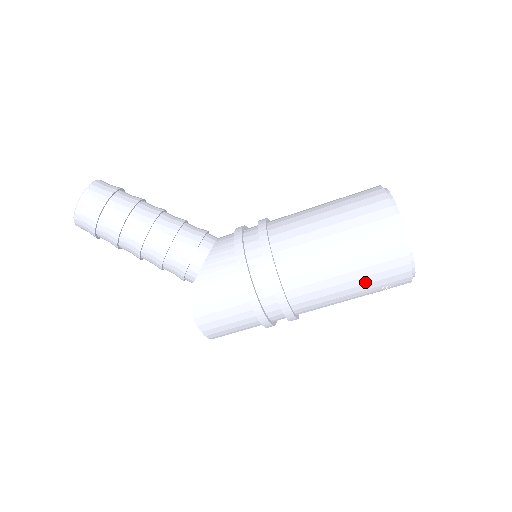
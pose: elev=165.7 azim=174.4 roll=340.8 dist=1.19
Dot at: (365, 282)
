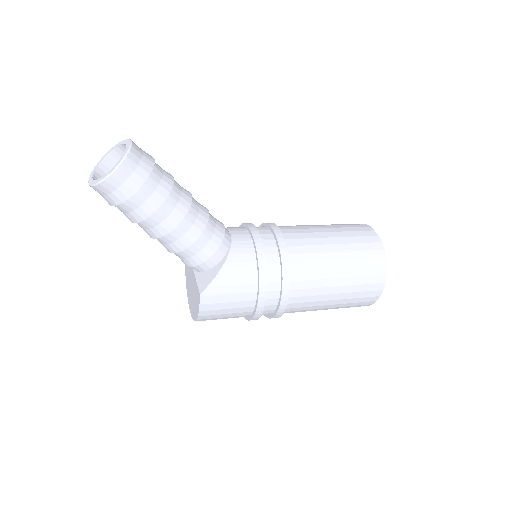
Dot at: (341, 306)
